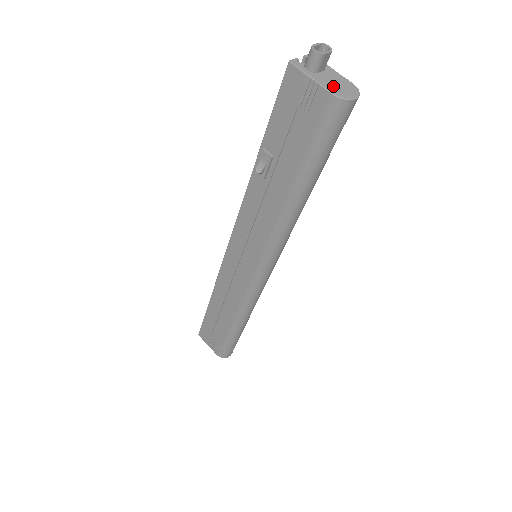
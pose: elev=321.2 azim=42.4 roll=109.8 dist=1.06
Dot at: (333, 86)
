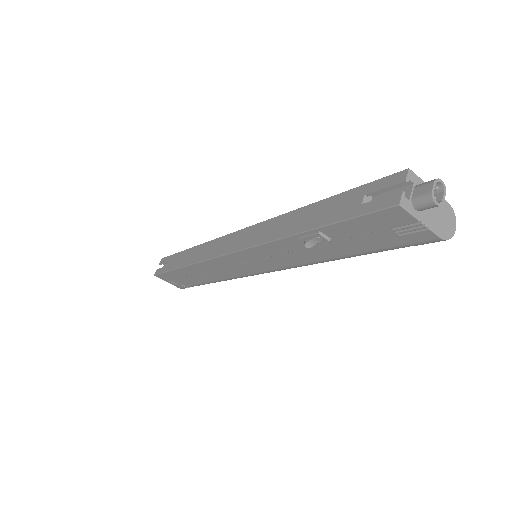
Dot at: (439, 223)
